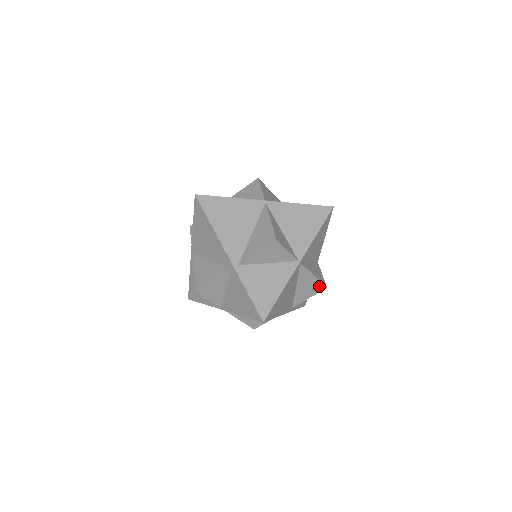
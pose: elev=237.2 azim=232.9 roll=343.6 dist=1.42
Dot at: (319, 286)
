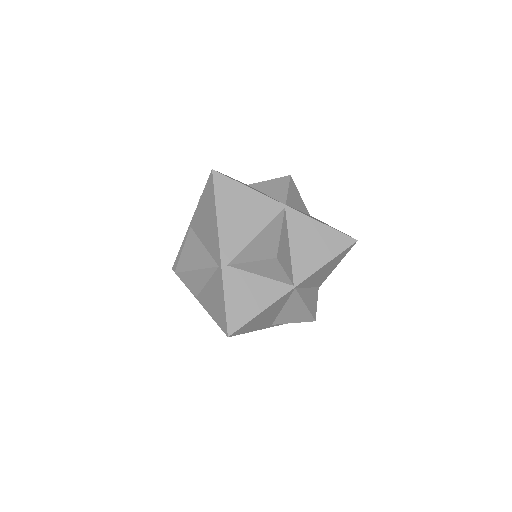
Dot at: occluded
